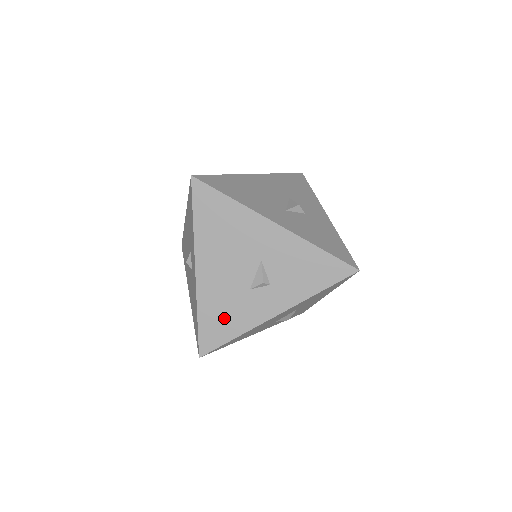
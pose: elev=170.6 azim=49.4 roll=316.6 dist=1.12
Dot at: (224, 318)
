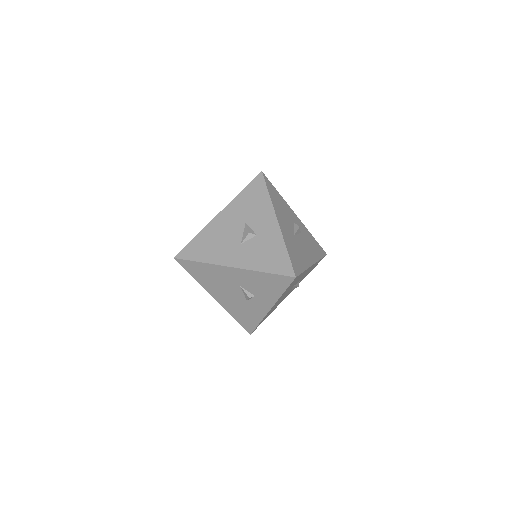
Dot at: (246, 316)
